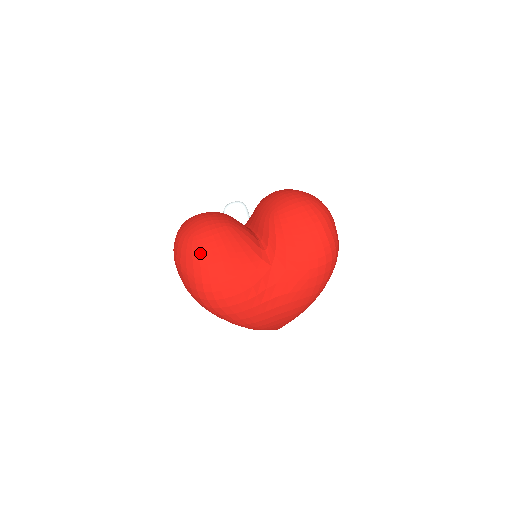
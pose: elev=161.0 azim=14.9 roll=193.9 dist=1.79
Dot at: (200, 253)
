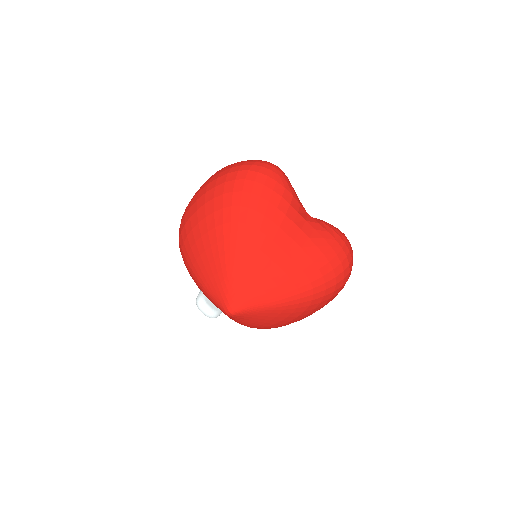
Dot at: occluded
